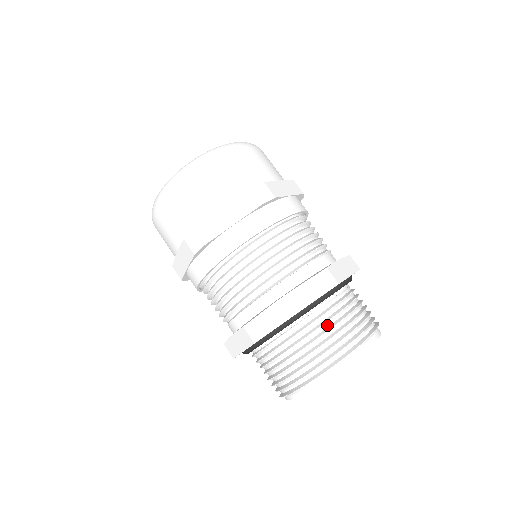
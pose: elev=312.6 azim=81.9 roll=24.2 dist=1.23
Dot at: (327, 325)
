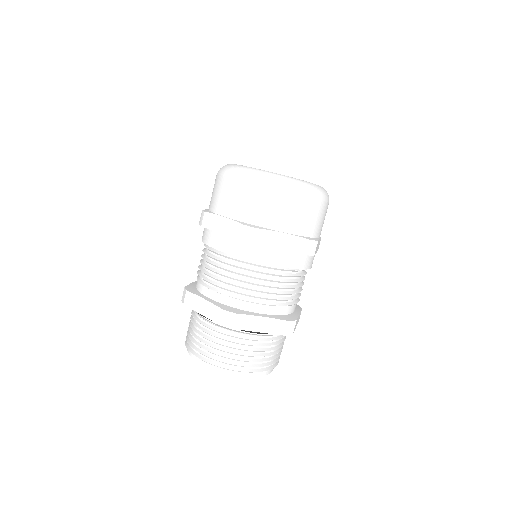
Dot at: (215, 337)
